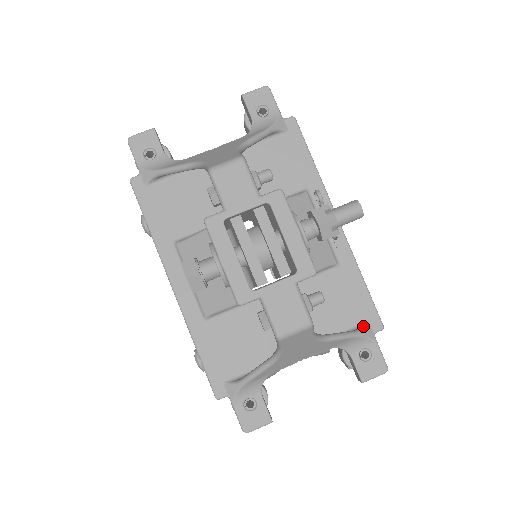
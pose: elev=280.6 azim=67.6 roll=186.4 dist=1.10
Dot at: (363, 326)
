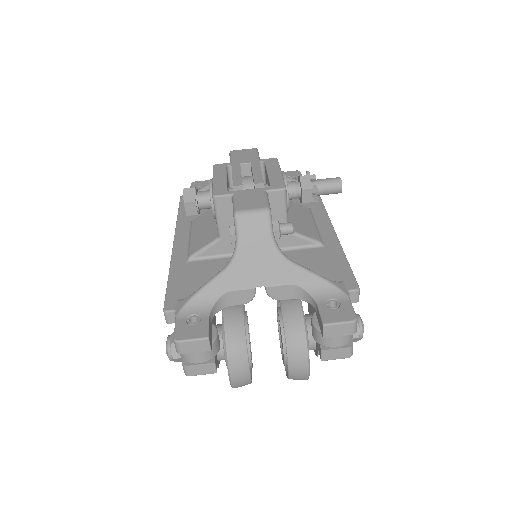
Dot at: (336, 281)
